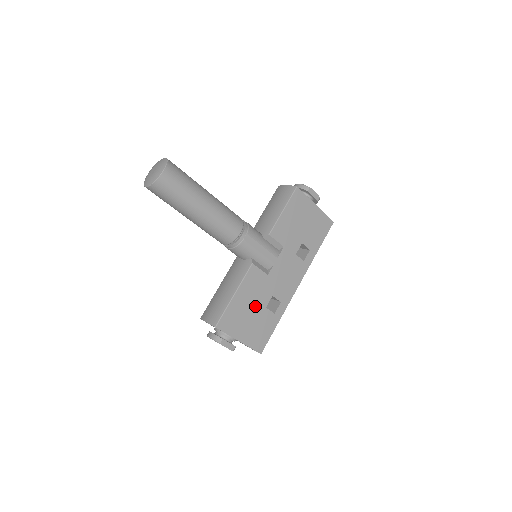
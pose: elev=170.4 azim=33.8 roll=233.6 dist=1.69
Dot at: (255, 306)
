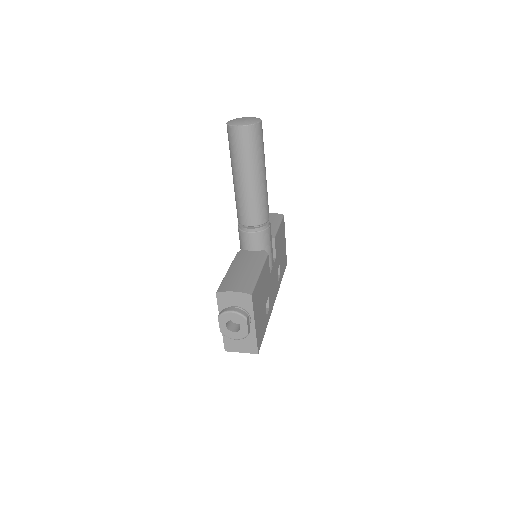
Dot at: (263, 297)
